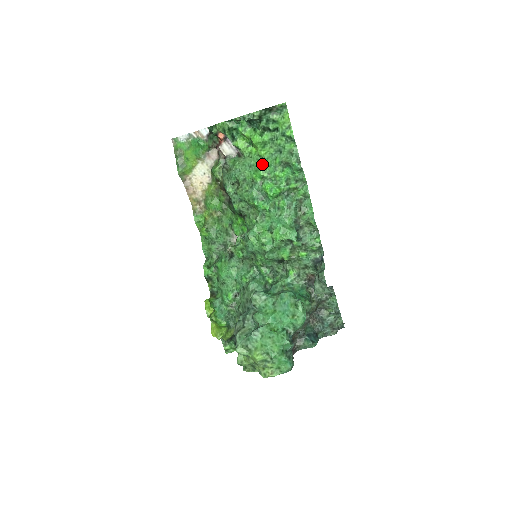
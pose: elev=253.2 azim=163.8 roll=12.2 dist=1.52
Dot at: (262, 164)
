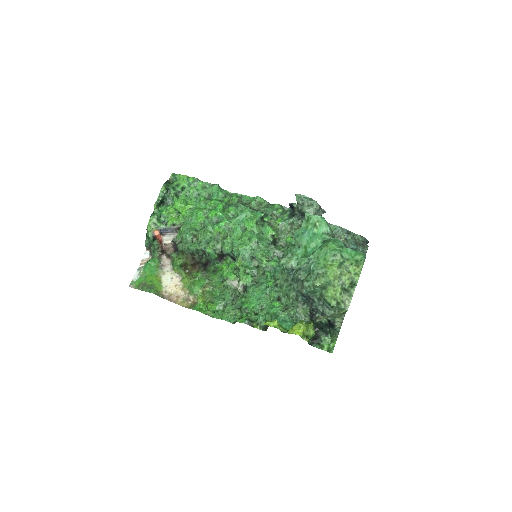
Dot at: (195, 209)
